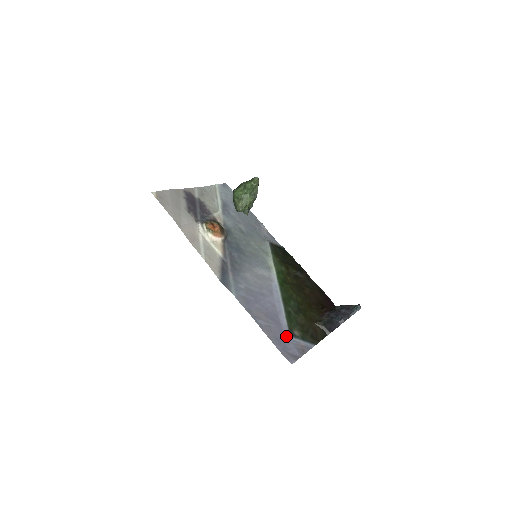
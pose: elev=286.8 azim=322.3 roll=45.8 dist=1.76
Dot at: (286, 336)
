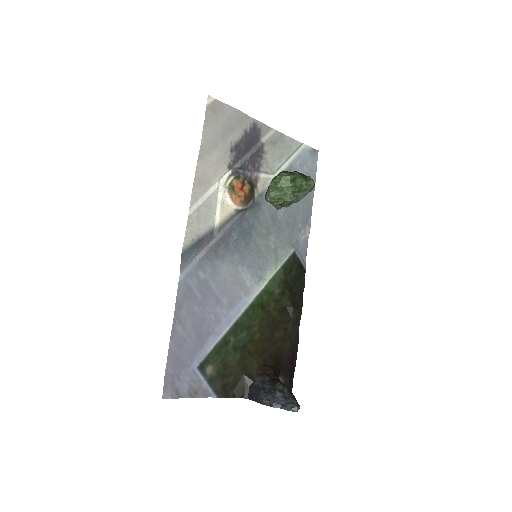
Dot at: (193, 364)
